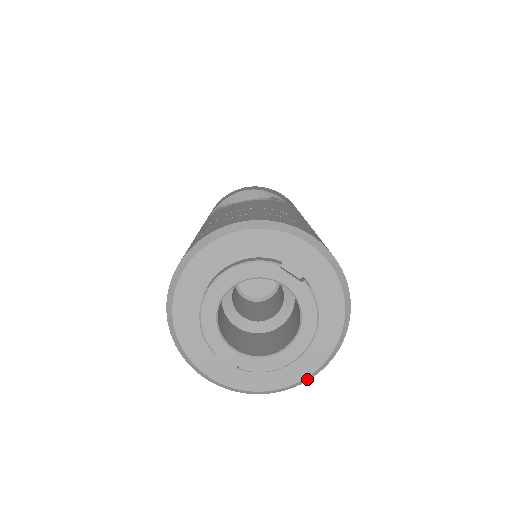
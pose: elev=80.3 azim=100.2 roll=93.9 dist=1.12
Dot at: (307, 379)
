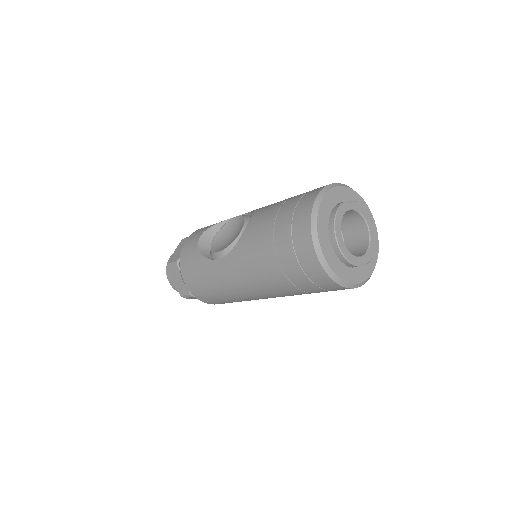
Dot at: (378, 247)
